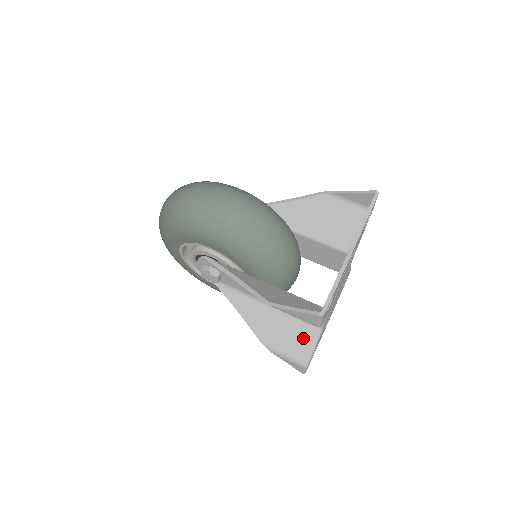
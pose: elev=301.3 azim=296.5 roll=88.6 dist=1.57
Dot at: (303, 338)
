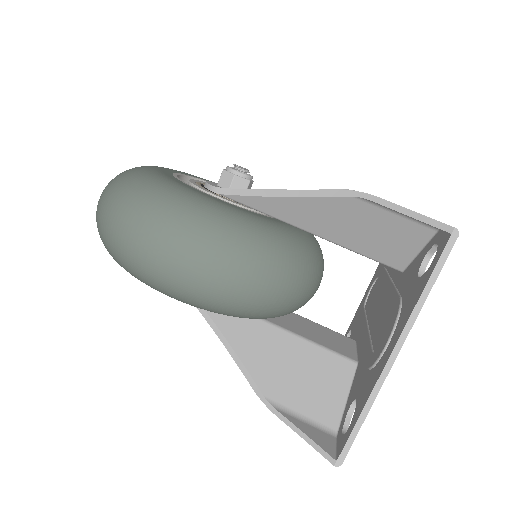
Dot at: occluded
